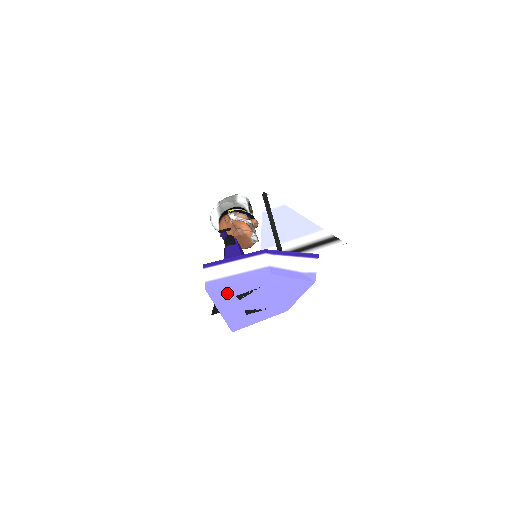
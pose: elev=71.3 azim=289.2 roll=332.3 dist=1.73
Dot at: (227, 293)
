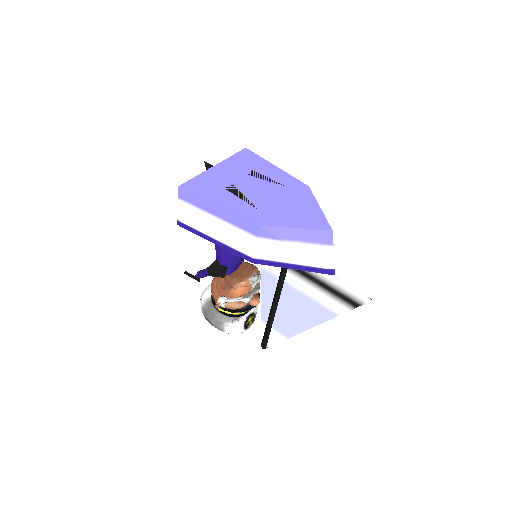
Dot at: (252, 163)
